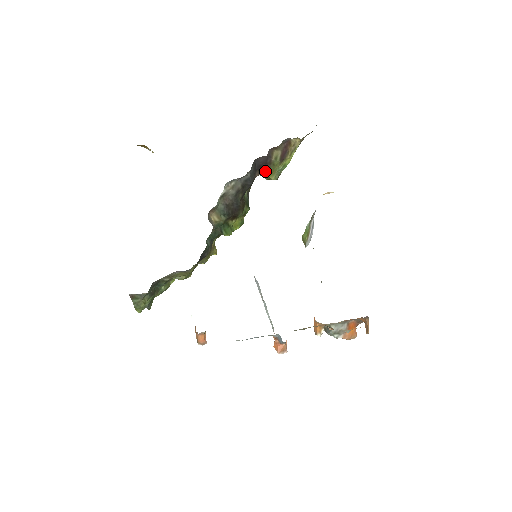
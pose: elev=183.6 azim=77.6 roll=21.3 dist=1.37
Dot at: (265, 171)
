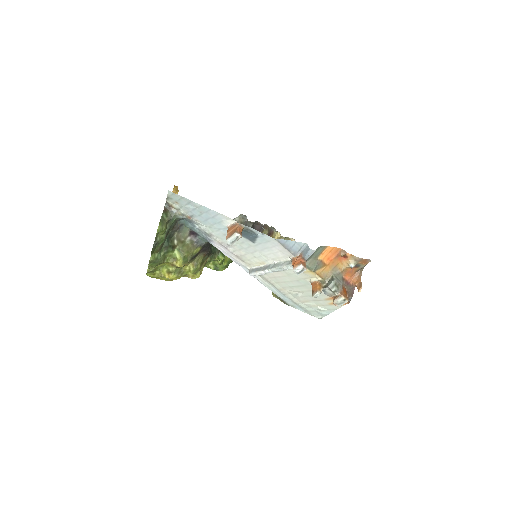
Dot at: occluded
